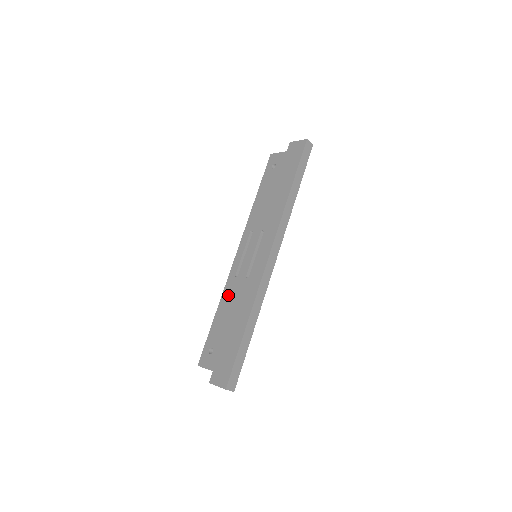
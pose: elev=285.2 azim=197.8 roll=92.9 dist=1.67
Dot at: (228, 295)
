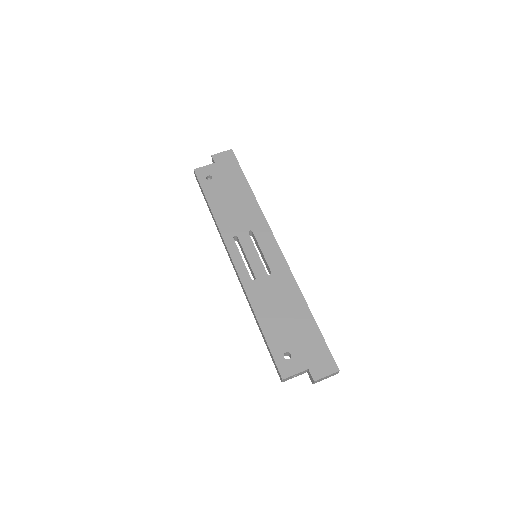
Dot at: (260, 299)
